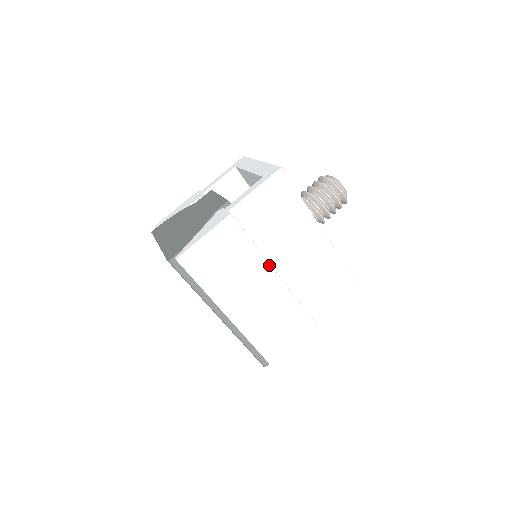
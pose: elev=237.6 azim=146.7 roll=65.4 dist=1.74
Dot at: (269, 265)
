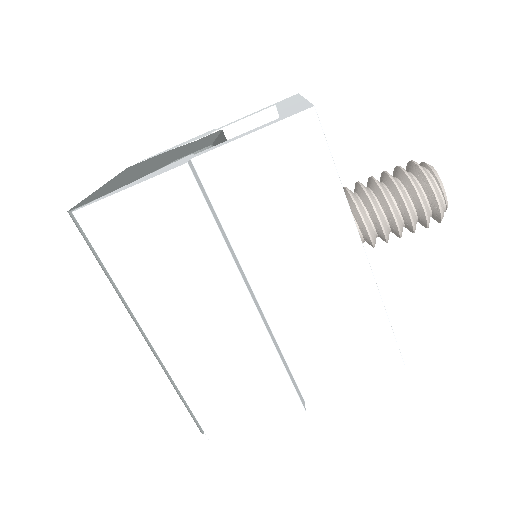
Dot at: (240, 279)
